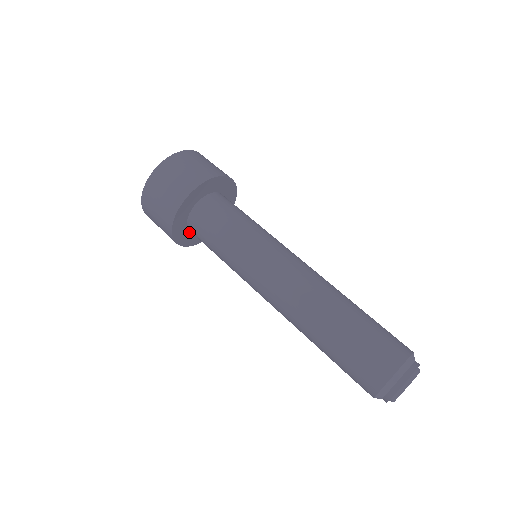
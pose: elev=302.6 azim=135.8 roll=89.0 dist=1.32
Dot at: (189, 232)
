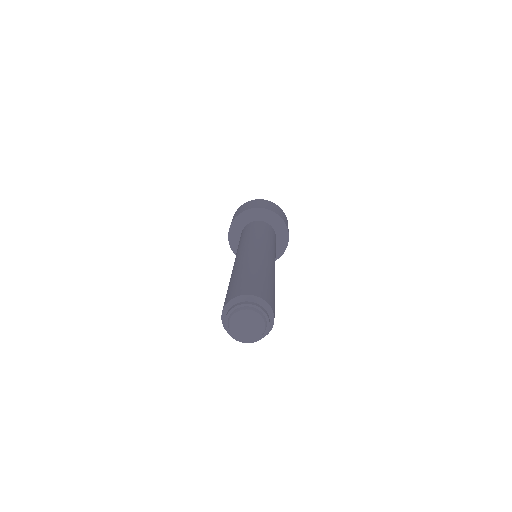
Dot at: occluded
